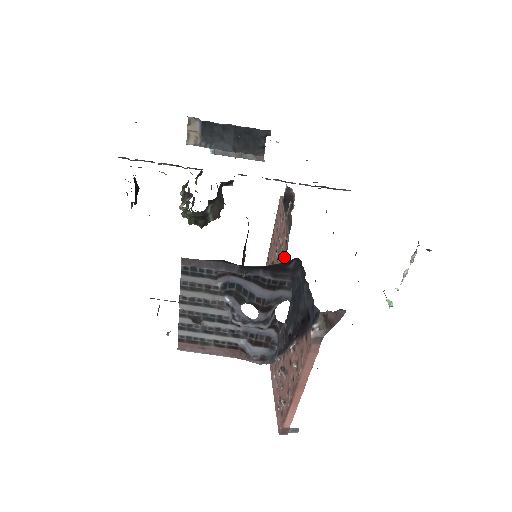
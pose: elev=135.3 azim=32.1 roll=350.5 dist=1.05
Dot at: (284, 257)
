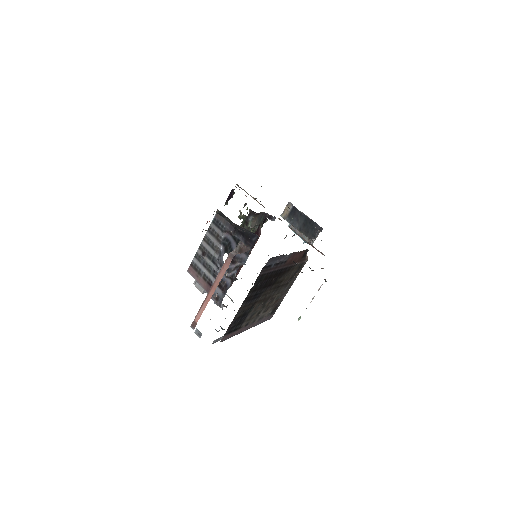
Dot at: occluded
